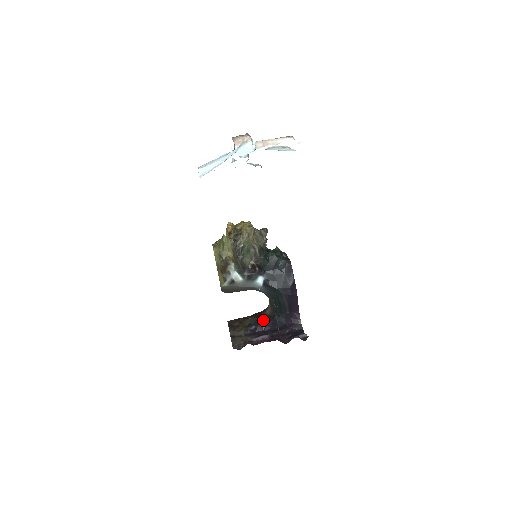
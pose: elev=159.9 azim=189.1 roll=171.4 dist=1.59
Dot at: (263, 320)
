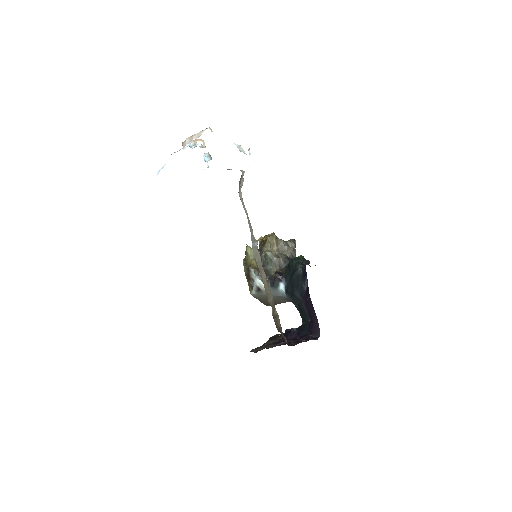
Dot at: (290, 329)
